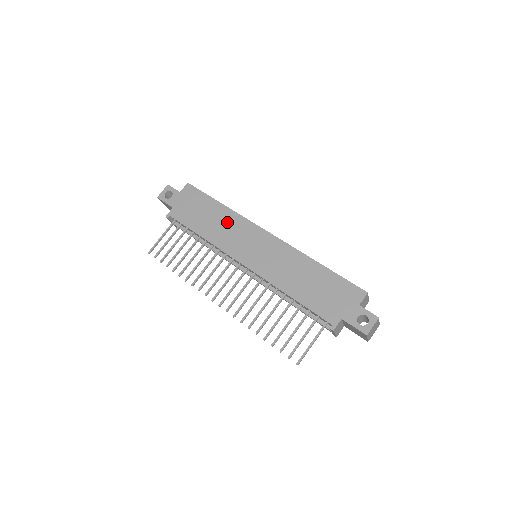
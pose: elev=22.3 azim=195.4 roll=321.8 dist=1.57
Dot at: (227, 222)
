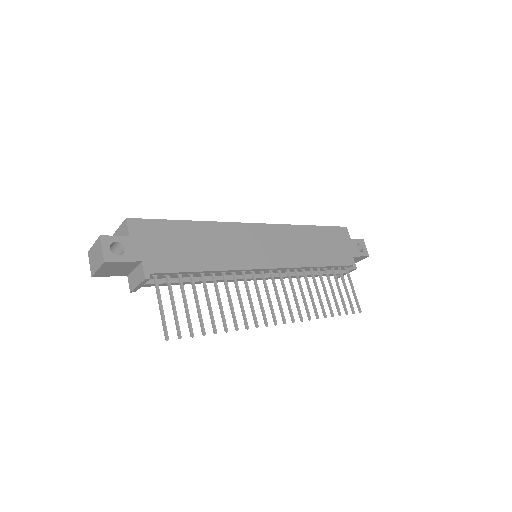
Dot at: (218, 237)
